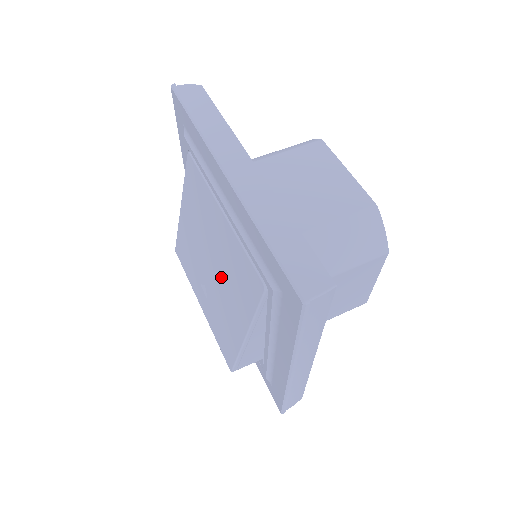
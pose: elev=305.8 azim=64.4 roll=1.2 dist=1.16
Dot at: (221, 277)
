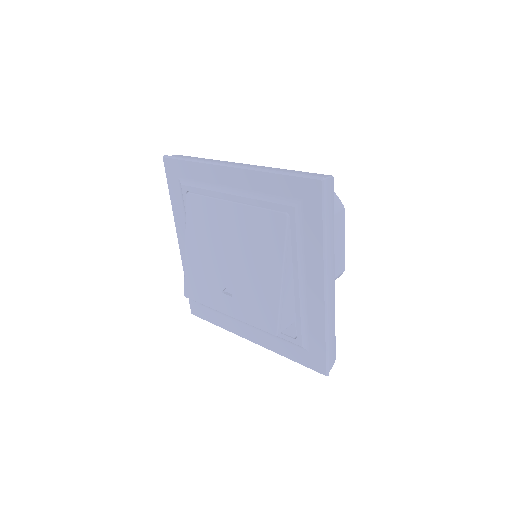
Dot at: (243, 257)
